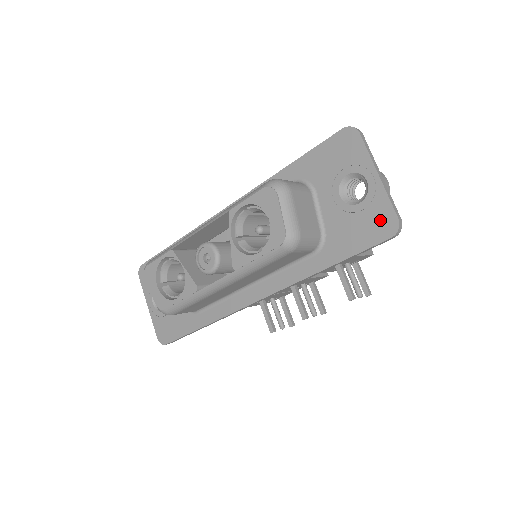
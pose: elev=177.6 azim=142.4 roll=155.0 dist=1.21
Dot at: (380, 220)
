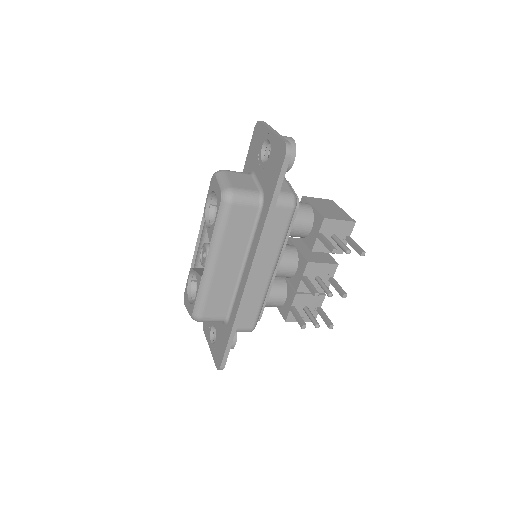
Dot at: (279, 152)
